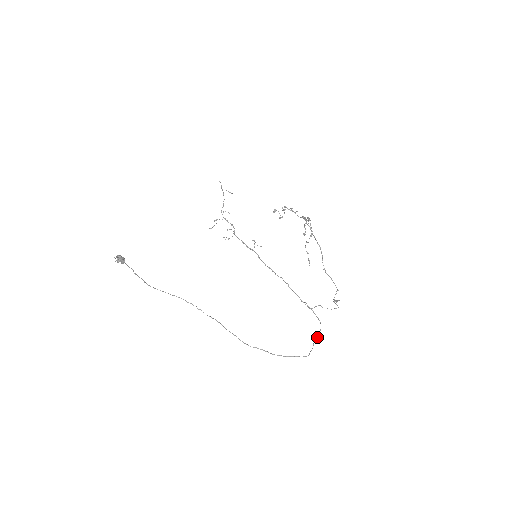
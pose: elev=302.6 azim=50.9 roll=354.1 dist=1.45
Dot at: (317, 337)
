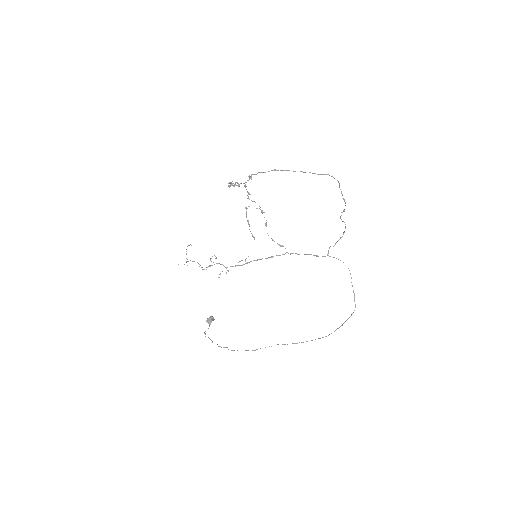
Dot at: occluded
